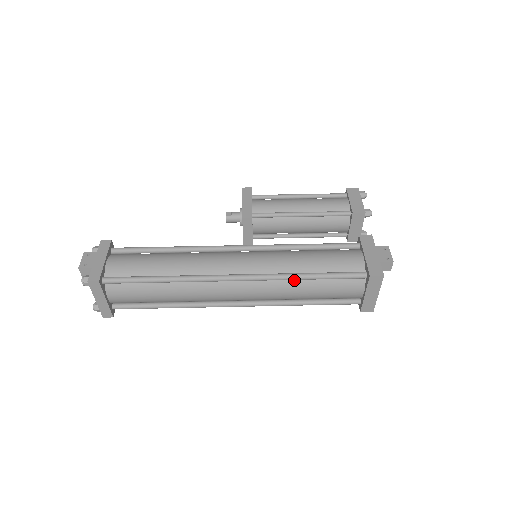
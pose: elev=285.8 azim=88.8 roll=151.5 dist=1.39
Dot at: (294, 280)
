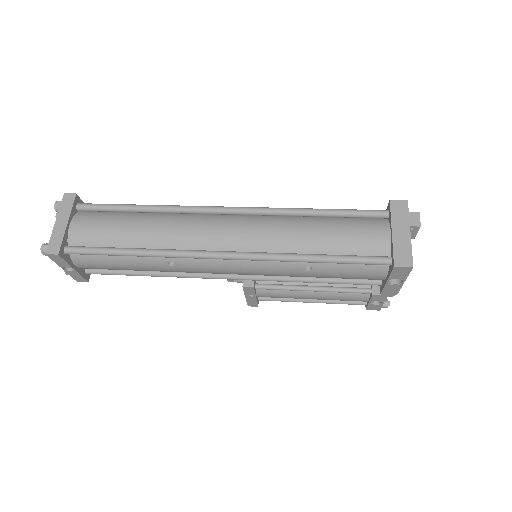
Dot at: (298, 218)
